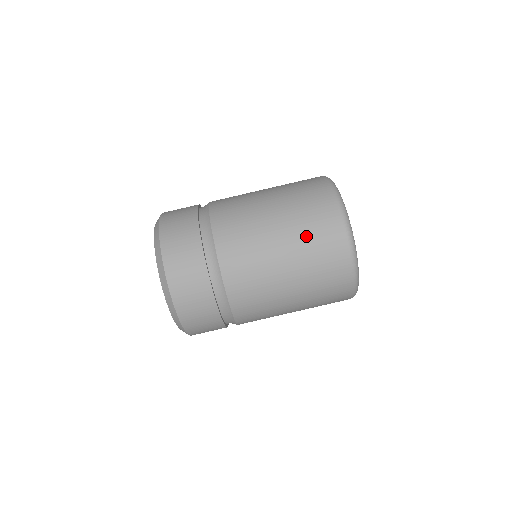
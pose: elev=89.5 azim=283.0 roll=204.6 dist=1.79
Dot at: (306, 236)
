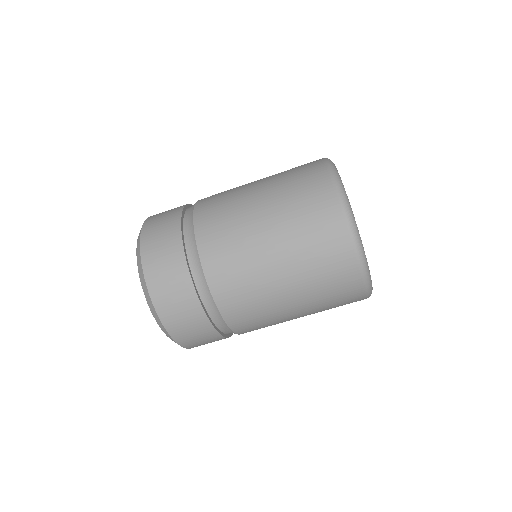
Dot at: (310, 265)
